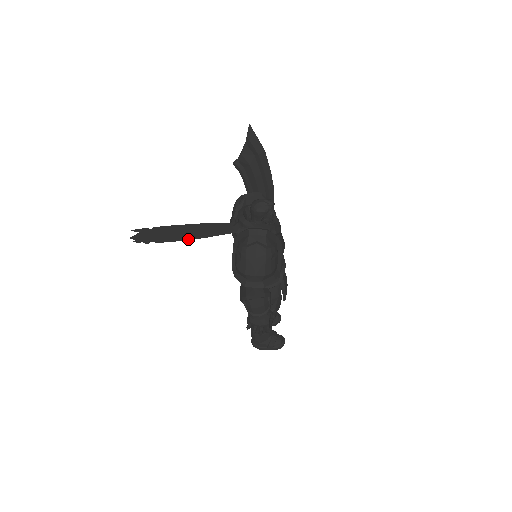
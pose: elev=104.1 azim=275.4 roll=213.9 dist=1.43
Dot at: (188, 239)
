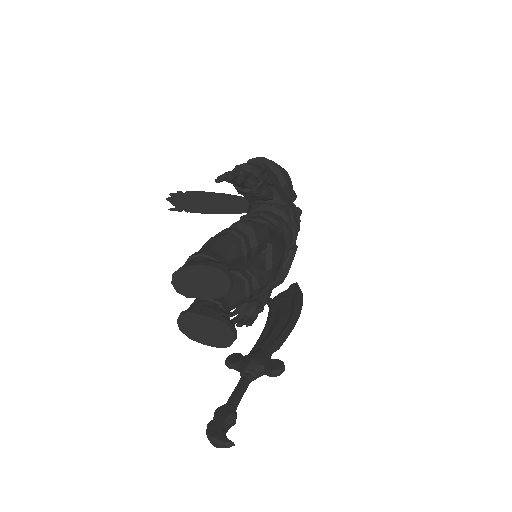
Dot at: (214, 193)
